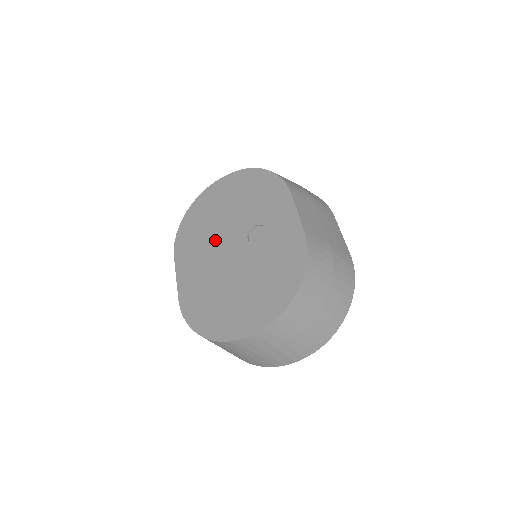
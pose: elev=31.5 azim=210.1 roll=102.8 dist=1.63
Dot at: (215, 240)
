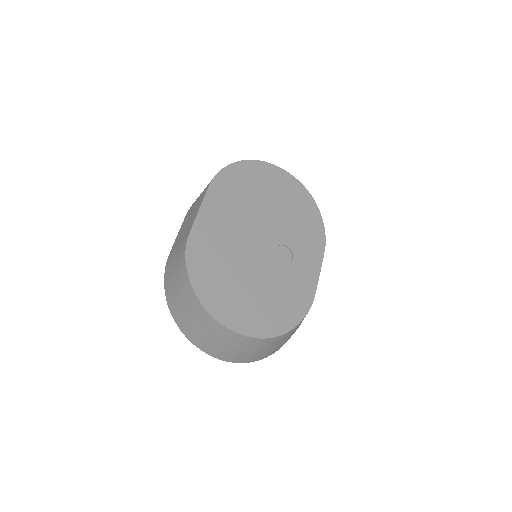
Dot at: (252, 218)
